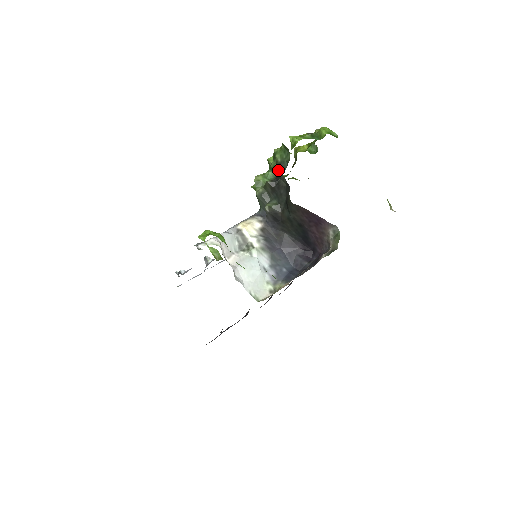
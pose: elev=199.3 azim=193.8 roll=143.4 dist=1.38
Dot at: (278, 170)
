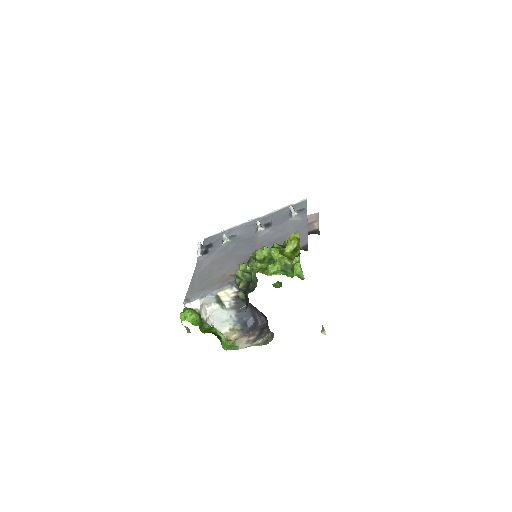
Dot at: occluded
